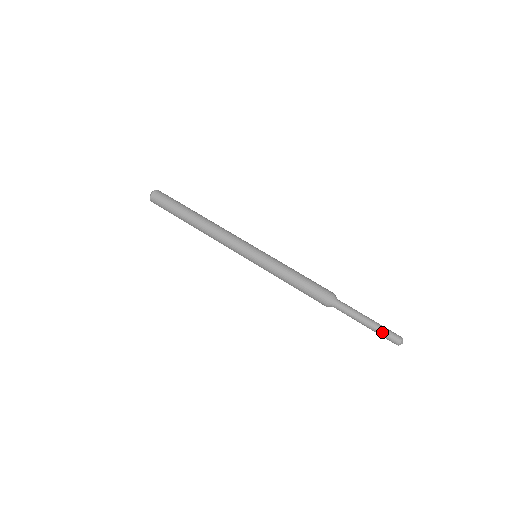
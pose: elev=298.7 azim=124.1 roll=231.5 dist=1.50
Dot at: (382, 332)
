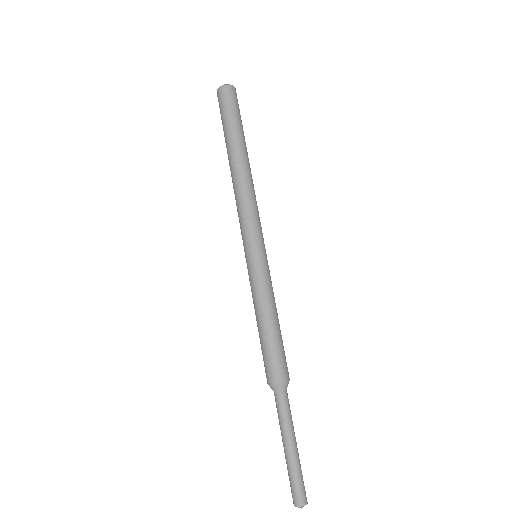
Dot at: (290, 474)
